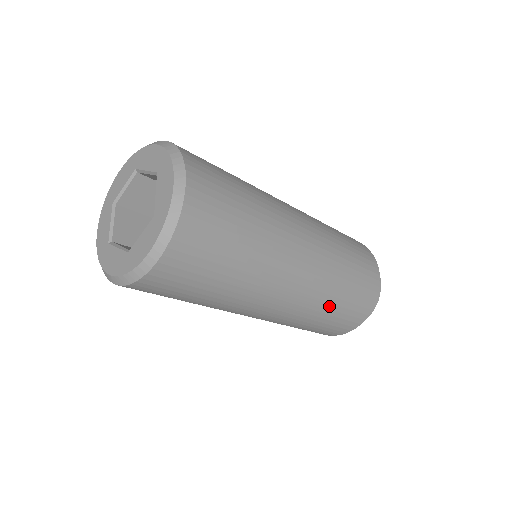
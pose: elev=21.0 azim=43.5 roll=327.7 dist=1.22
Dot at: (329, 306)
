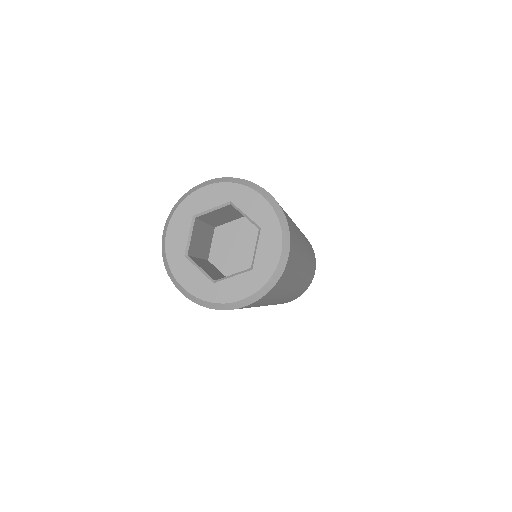
Dot at: (311, 263)
